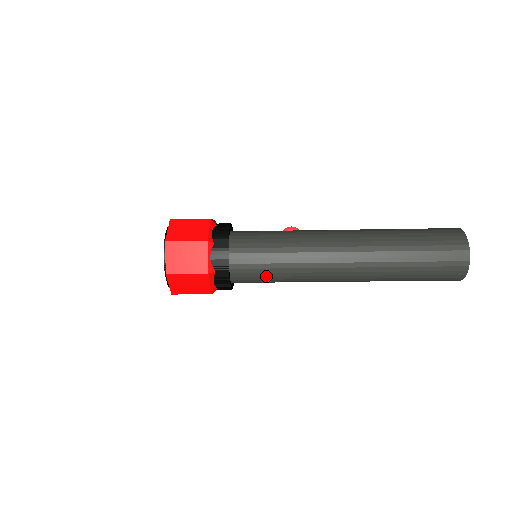
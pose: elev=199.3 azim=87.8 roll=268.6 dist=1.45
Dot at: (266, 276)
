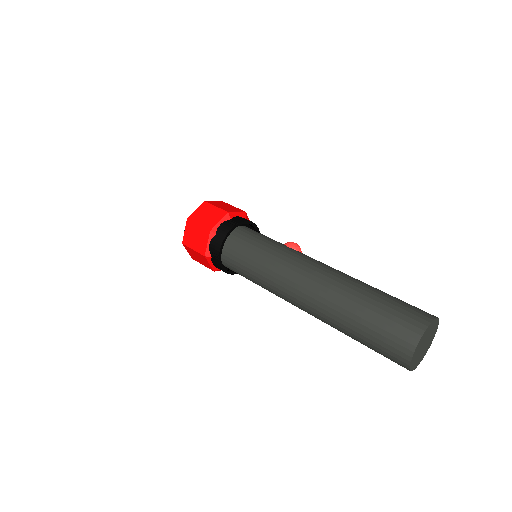
Dot at: (247, 277)
